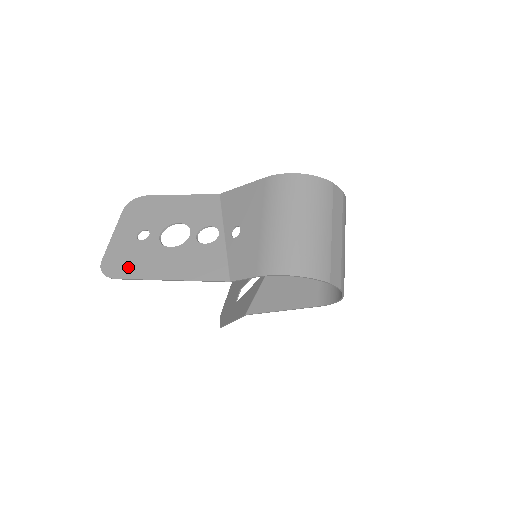
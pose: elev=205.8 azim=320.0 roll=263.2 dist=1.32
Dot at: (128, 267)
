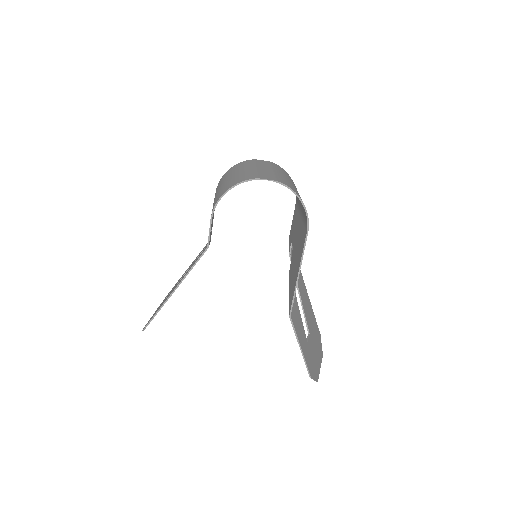
Dot at: occluded
